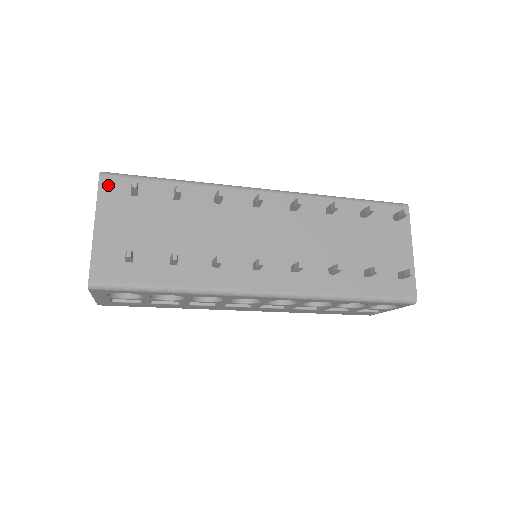
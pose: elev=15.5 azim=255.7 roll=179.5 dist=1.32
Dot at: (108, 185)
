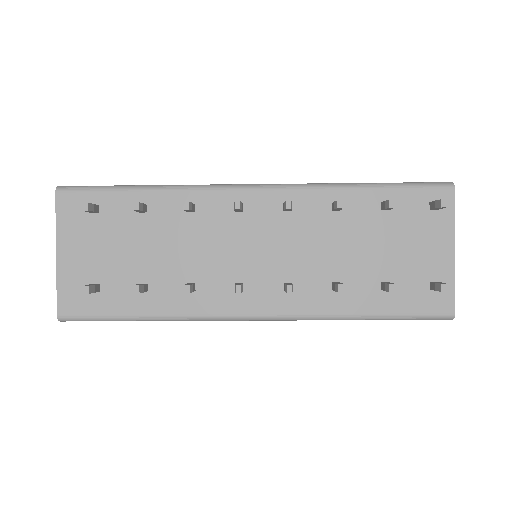
Dot at: (66, 203)
